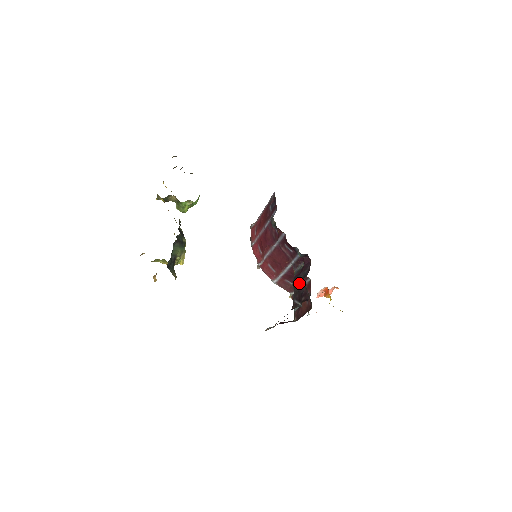
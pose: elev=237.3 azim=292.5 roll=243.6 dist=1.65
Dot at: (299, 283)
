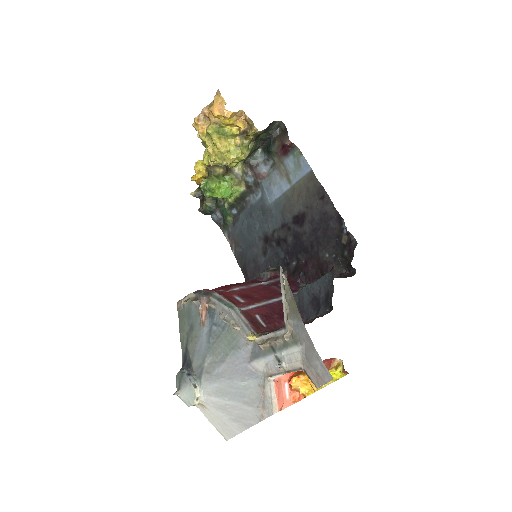
Dot at: occluded
